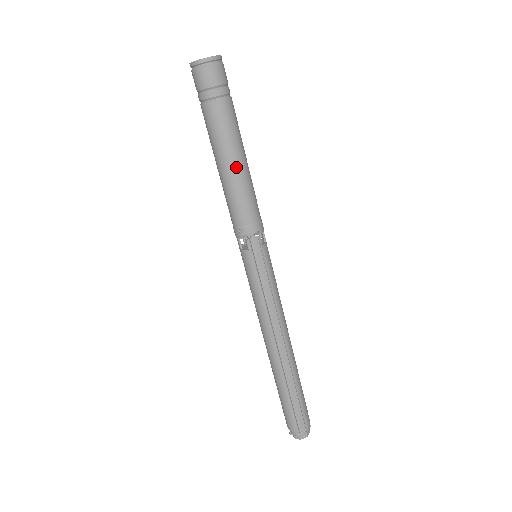
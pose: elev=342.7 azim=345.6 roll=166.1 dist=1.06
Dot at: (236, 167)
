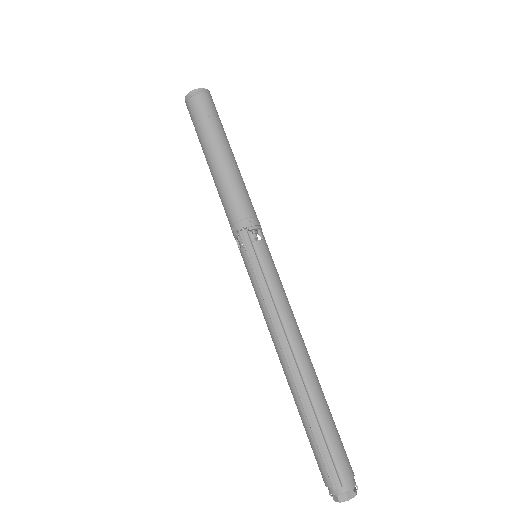
Dot at: (221, 170)
